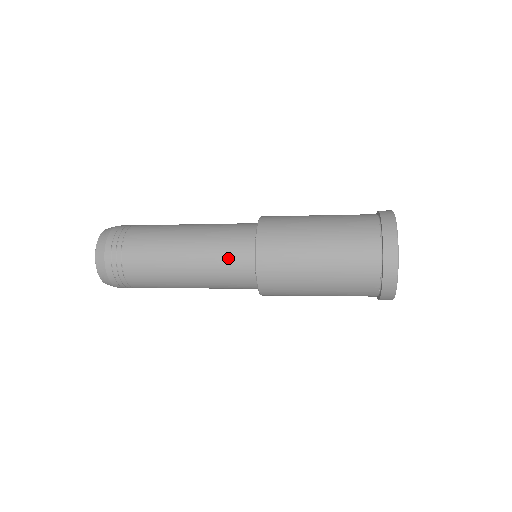
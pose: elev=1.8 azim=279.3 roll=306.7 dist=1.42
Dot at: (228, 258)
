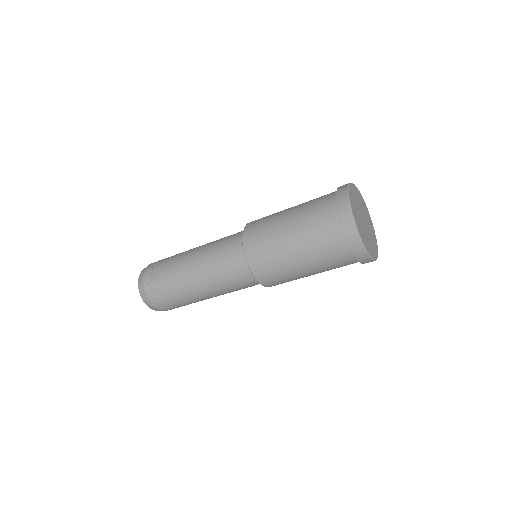
Dot at: (227, 239)
